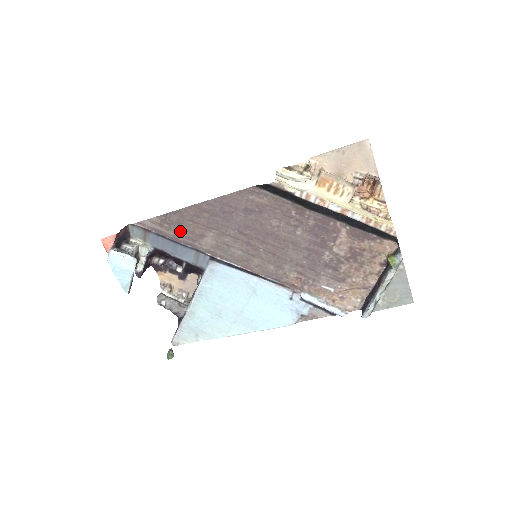
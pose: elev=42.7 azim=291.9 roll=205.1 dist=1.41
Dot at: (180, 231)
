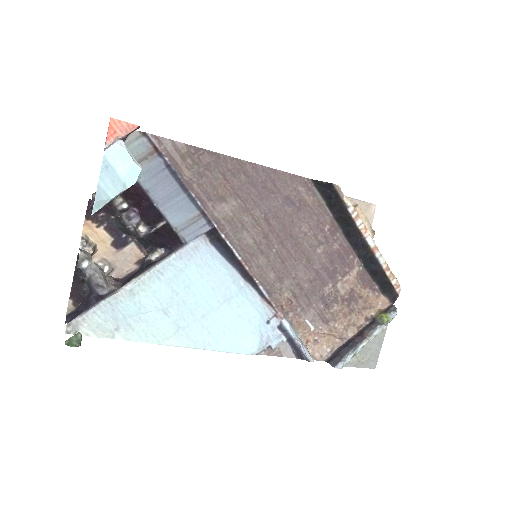
Dot at: (201, 178)
